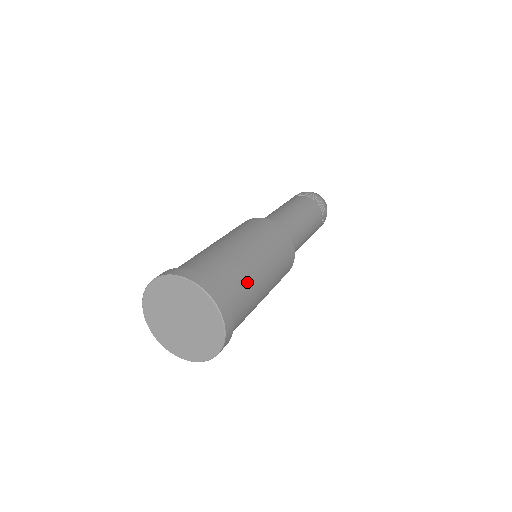
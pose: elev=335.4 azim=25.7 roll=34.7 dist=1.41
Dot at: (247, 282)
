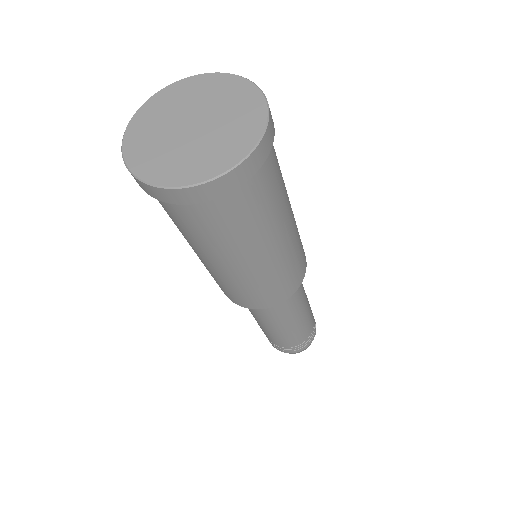
Dot at: occluded
